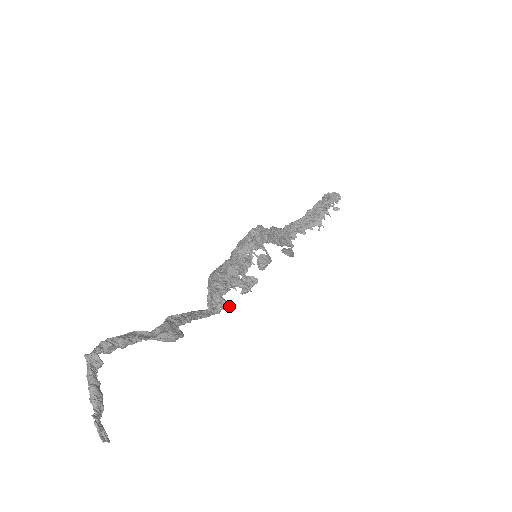
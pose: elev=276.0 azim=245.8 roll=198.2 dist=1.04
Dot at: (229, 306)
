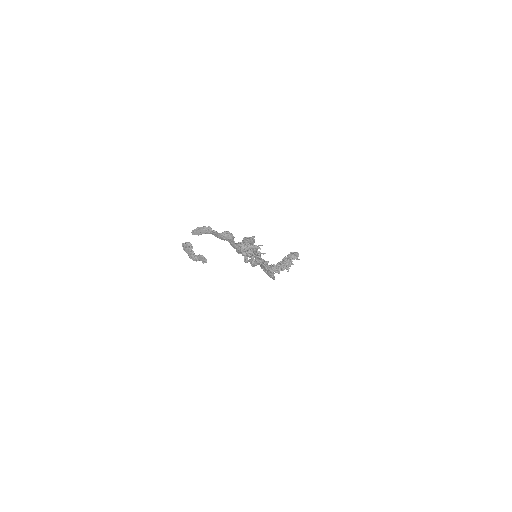
Dot at: (248, 260)
